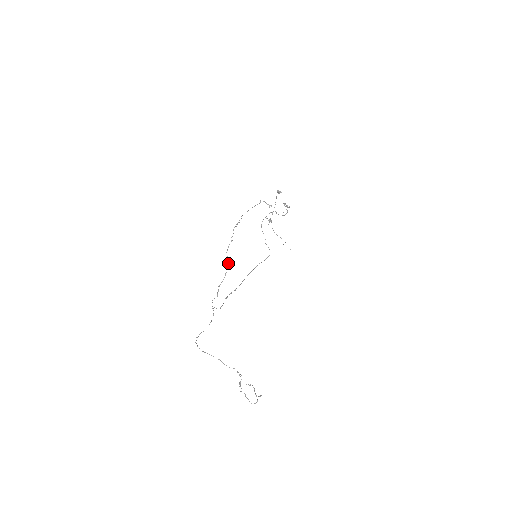
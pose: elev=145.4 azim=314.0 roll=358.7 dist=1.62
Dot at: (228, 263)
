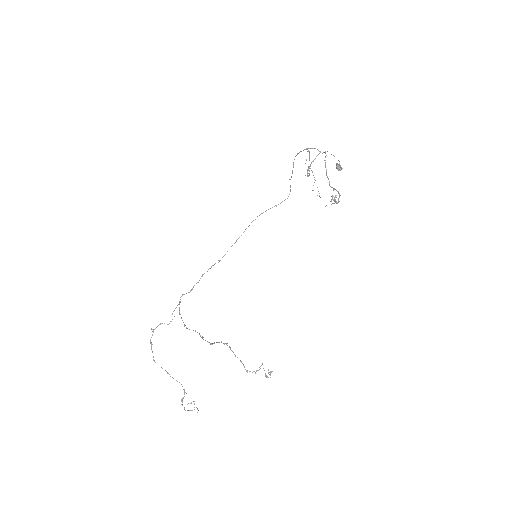
Dot at: occluded
